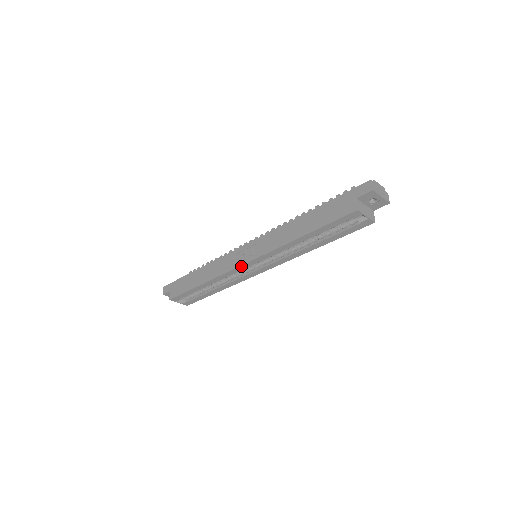
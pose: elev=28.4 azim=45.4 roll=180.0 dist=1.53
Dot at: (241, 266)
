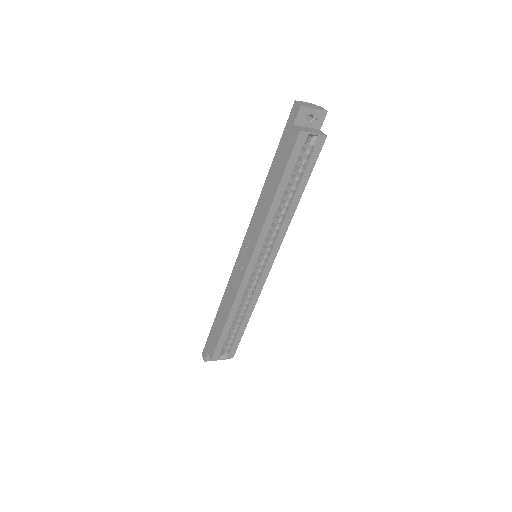
Dot at: (246, 271)
